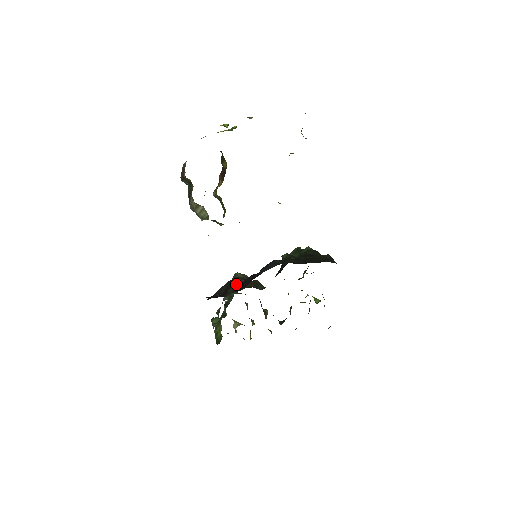
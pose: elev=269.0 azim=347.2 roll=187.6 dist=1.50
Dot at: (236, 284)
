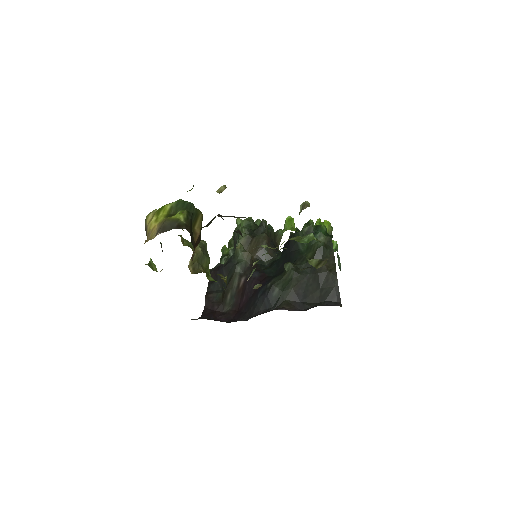
Dot at: (235, 285)
